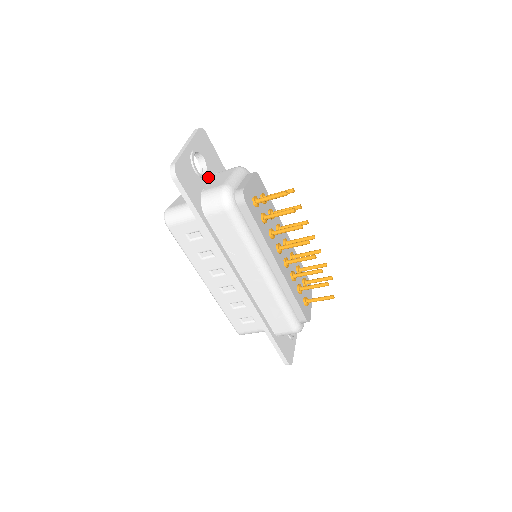
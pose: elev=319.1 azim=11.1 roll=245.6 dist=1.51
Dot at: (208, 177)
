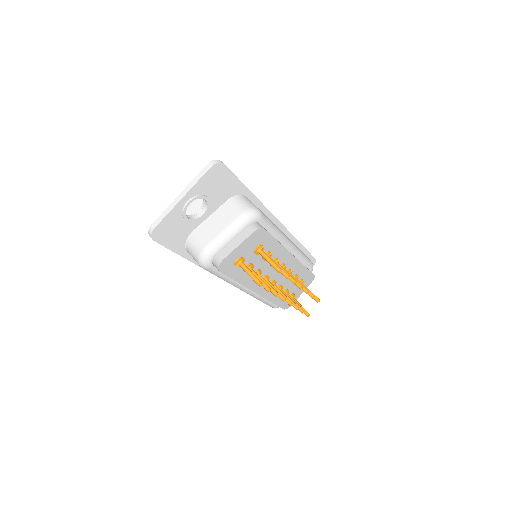
Dot at: (208, 212)
